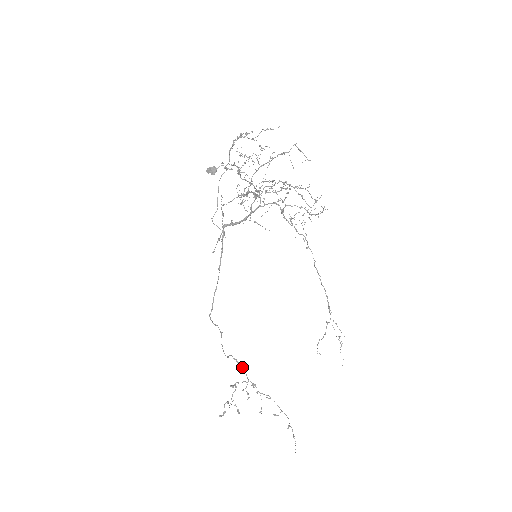
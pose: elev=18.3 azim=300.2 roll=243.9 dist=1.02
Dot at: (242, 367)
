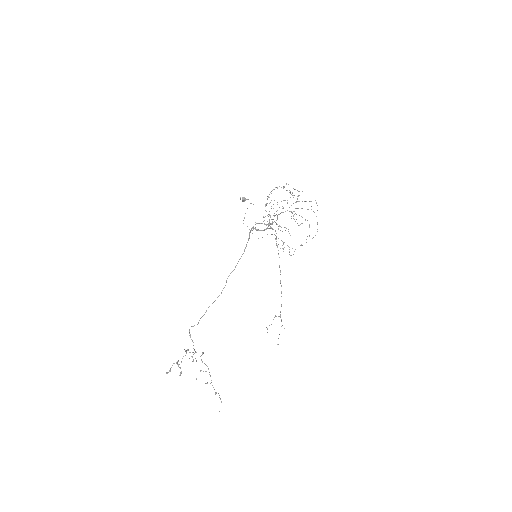
Dot at: (192, 341)
